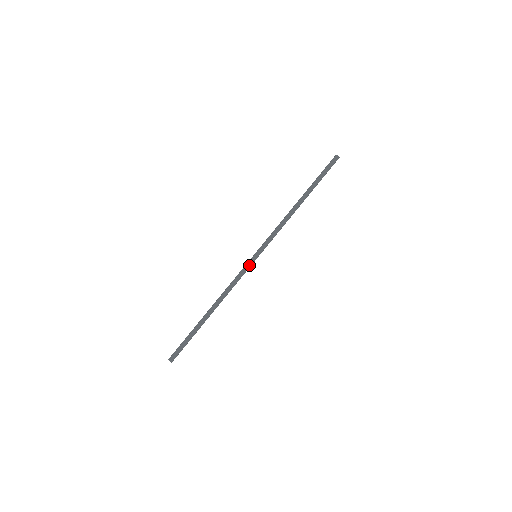
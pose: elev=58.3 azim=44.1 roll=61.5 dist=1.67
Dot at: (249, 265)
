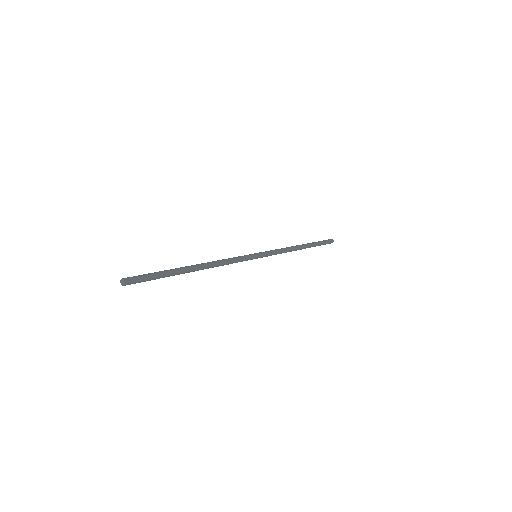
Dot at: (249, 258)
